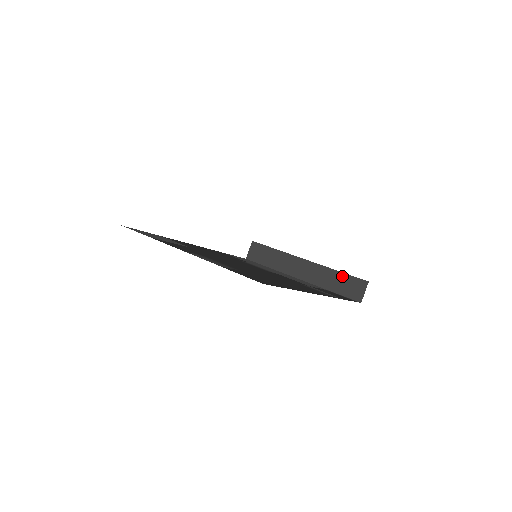
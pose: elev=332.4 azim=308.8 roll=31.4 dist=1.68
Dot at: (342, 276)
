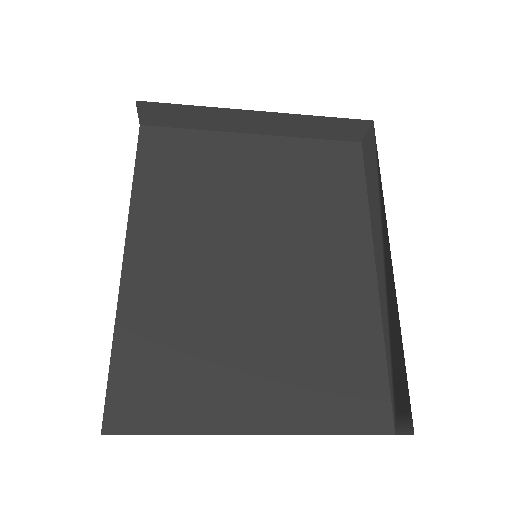
Dot at: (344, 434)
